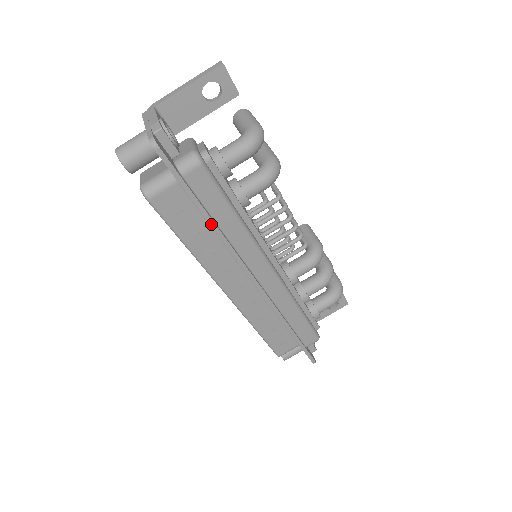
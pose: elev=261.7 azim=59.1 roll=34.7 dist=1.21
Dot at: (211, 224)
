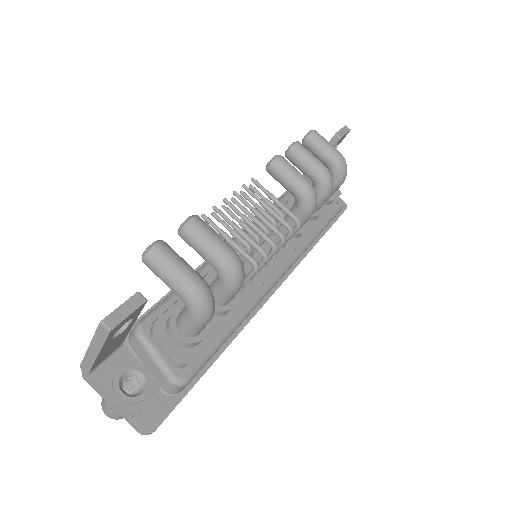
Dot at: (223, 351)
